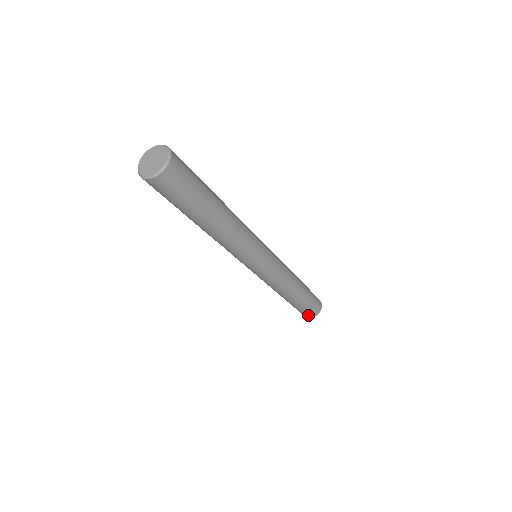
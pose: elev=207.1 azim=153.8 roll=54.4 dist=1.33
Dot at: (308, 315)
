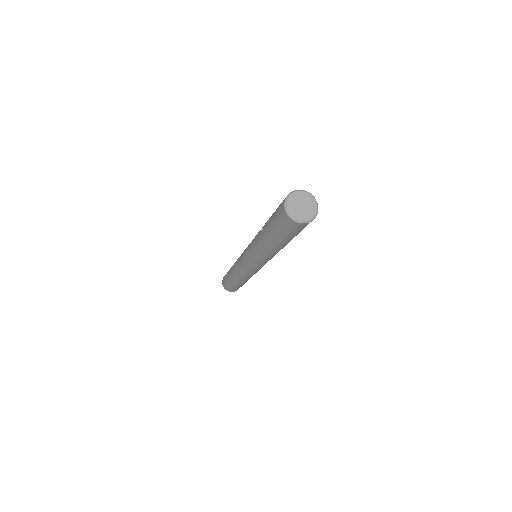
Dot at: (225, 286)
